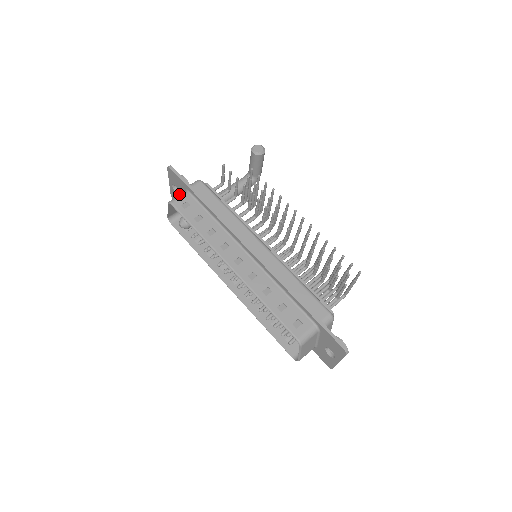
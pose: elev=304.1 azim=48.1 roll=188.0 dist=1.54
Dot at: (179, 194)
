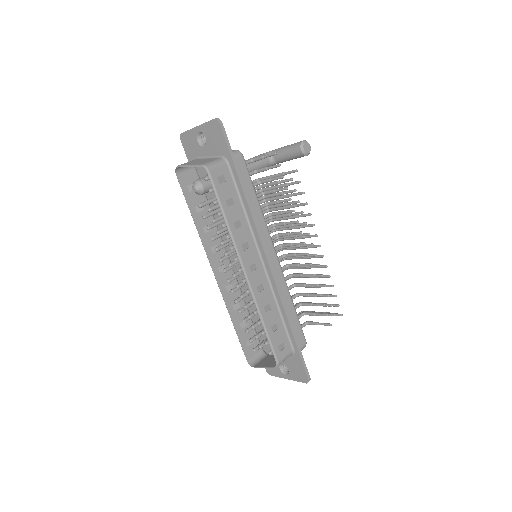
Dot at: (202, 147)
